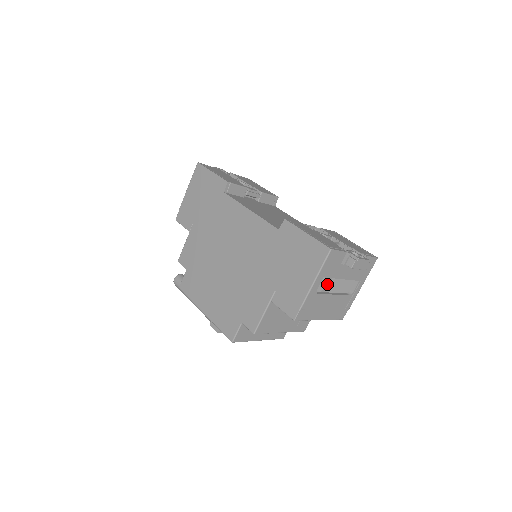
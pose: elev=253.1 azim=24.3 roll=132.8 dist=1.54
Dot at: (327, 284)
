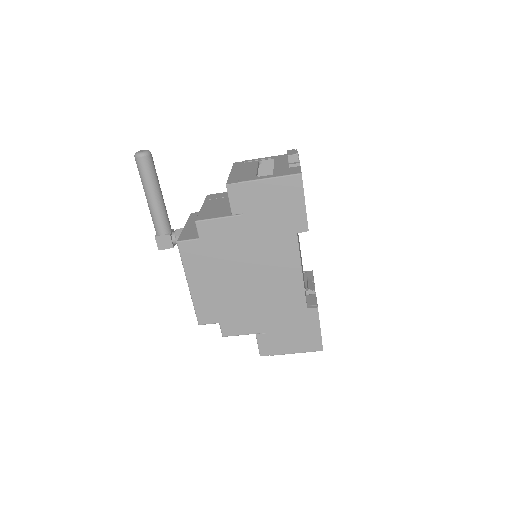
Dot at: occluded
